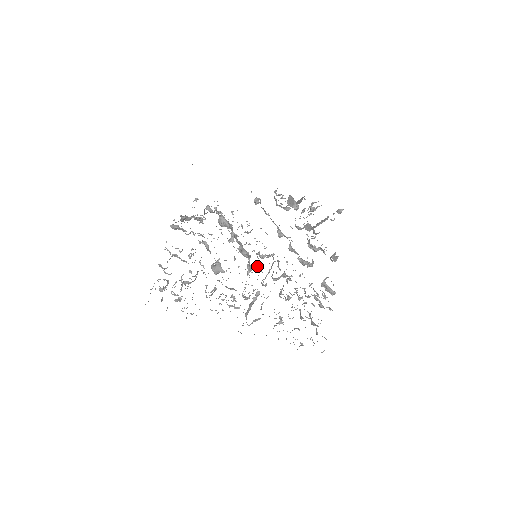
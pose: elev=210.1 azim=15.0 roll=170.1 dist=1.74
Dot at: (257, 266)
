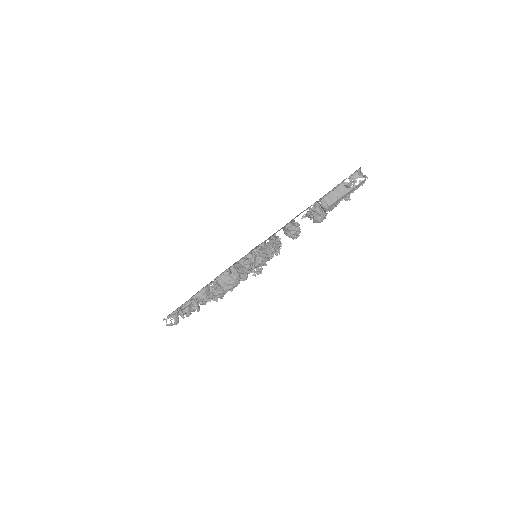
Dot at: occluded
